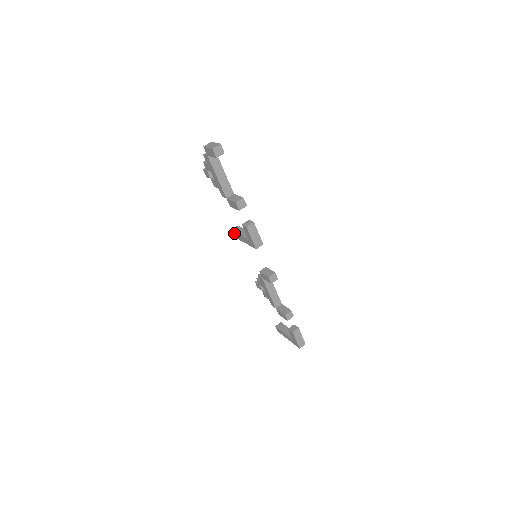
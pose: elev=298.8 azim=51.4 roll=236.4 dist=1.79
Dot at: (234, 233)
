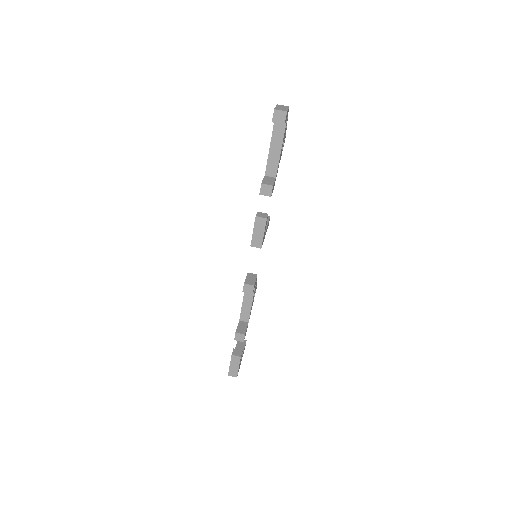
Dot at: occluded
